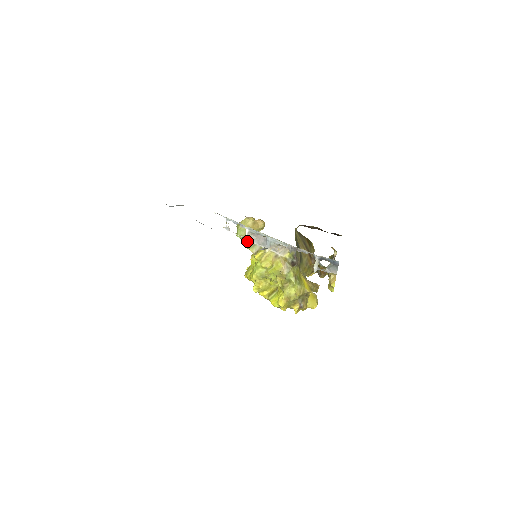
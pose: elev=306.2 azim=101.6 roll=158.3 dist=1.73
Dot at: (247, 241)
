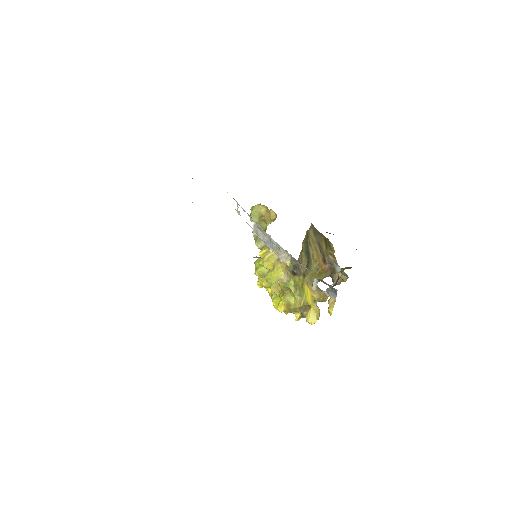
Dot at: (254, 233)
